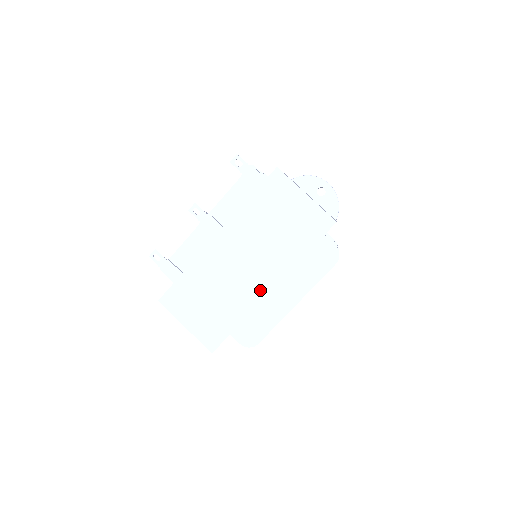
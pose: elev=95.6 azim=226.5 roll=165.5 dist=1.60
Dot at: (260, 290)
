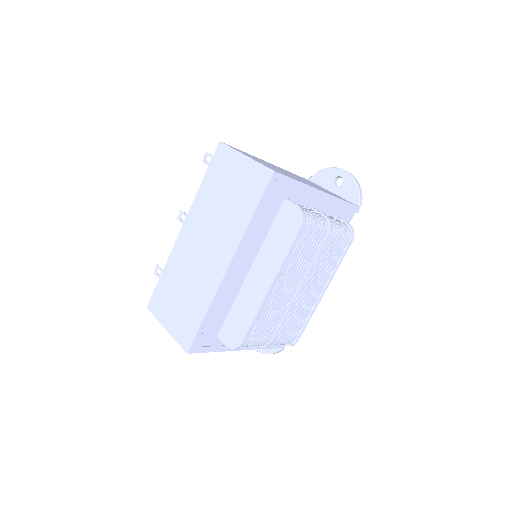
Dot at: (219, 271)
